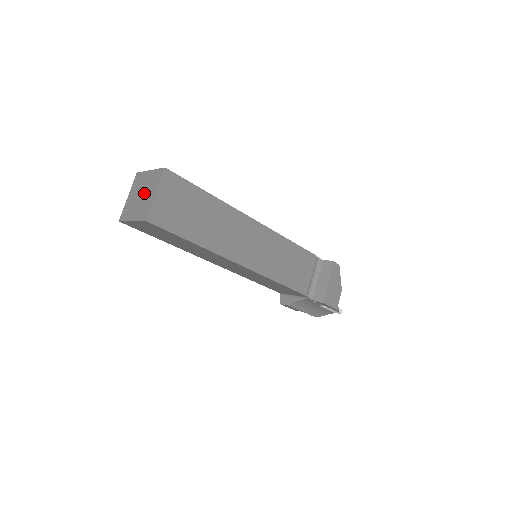
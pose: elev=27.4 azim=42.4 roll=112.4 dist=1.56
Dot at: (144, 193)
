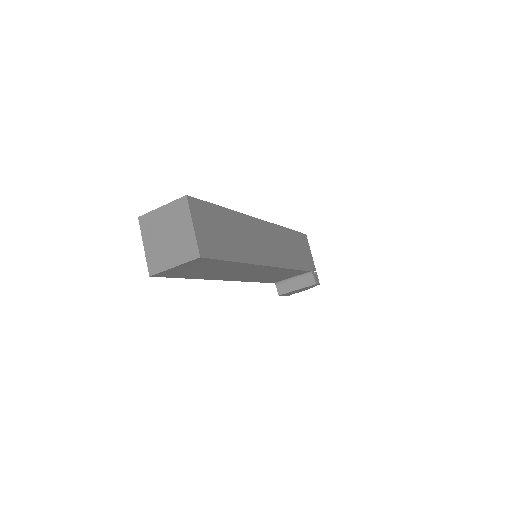
Dot at: (170, 241)
